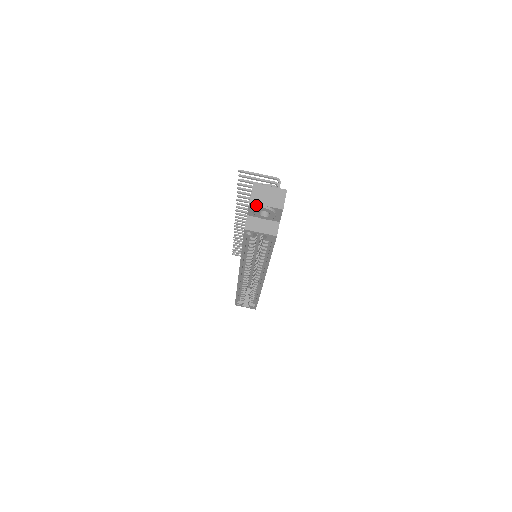
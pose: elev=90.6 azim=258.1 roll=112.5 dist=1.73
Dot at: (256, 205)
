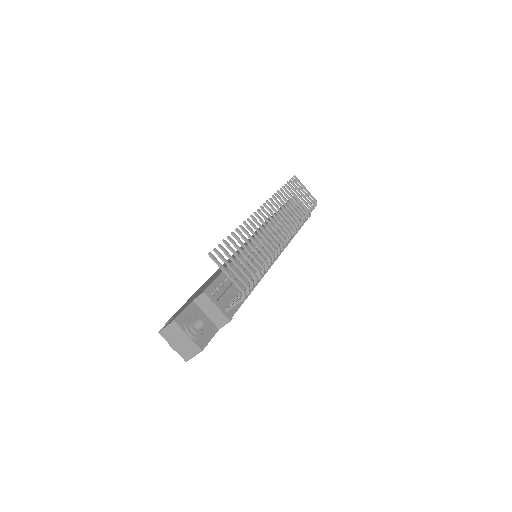
Dot at: (166, 337)
